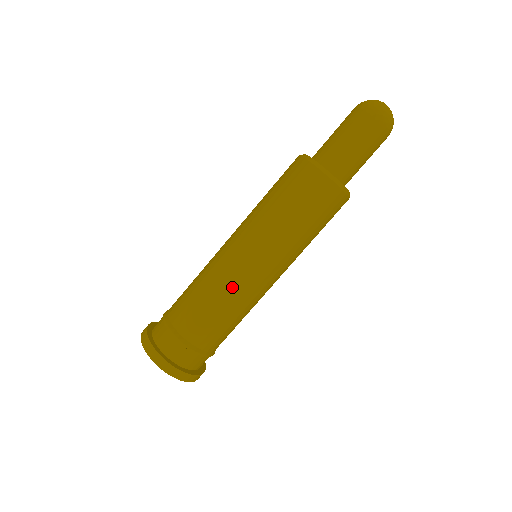
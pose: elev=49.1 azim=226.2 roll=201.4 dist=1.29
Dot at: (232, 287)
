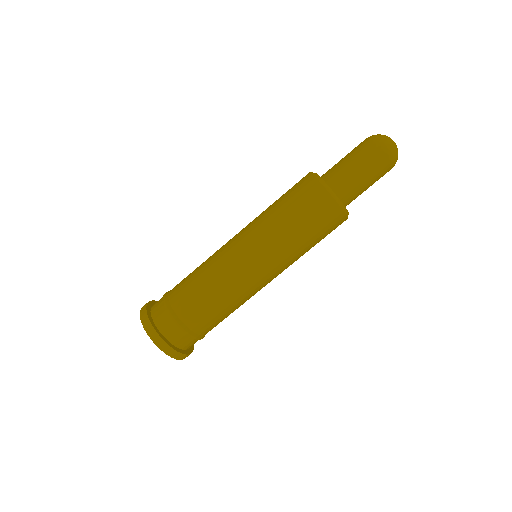
Dot at: (227, 276)
